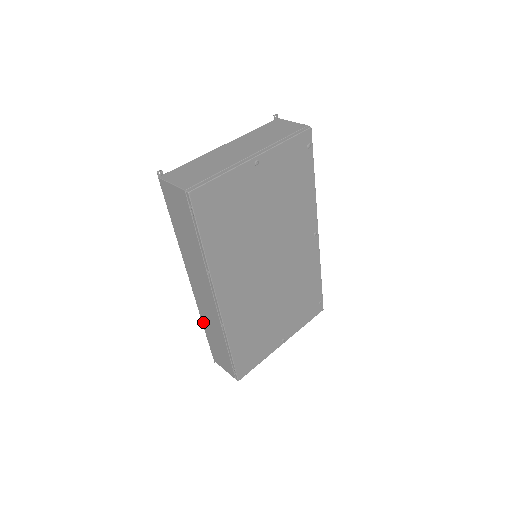
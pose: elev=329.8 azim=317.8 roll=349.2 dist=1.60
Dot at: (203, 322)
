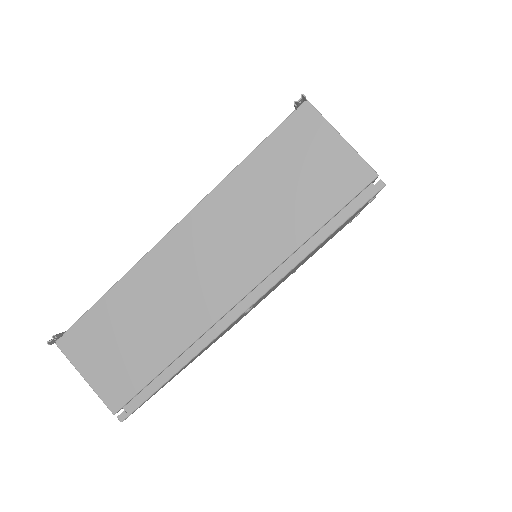
Dot at: occluded
